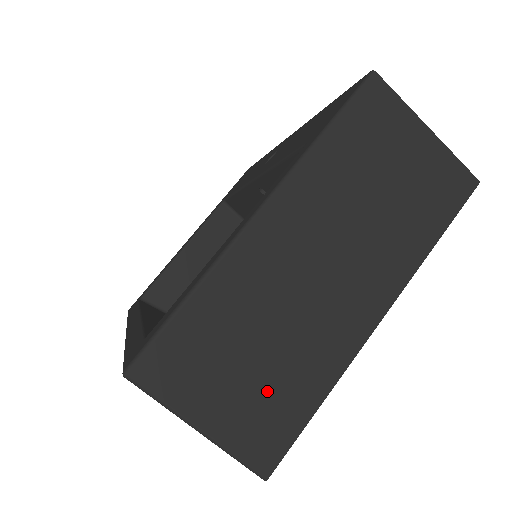
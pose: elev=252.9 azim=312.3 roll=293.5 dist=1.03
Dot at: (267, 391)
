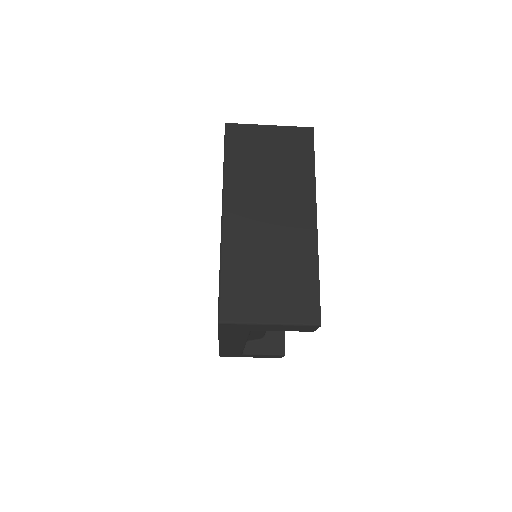
Dot at: (288, 286)
